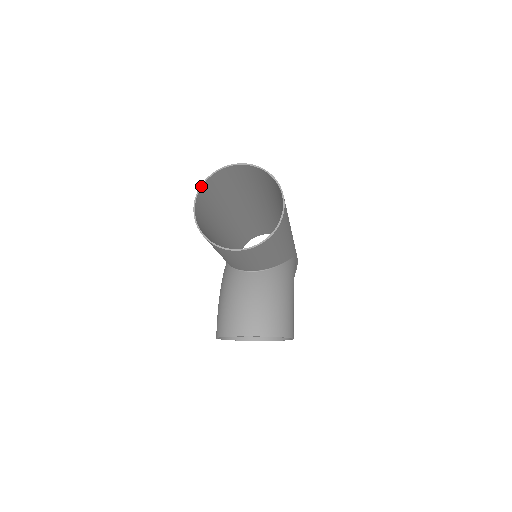
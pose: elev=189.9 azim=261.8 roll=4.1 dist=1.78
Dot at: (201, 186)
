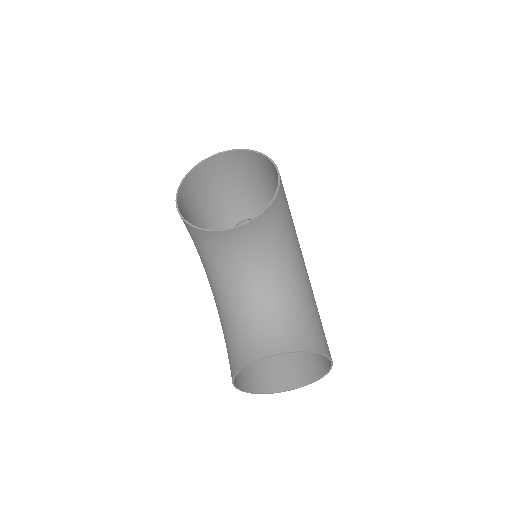
Dot at: occluded
